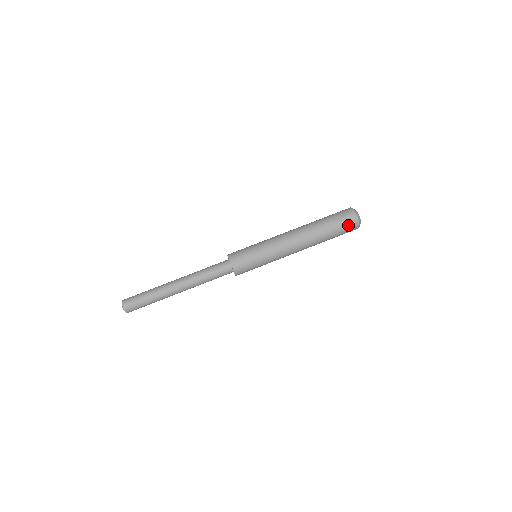
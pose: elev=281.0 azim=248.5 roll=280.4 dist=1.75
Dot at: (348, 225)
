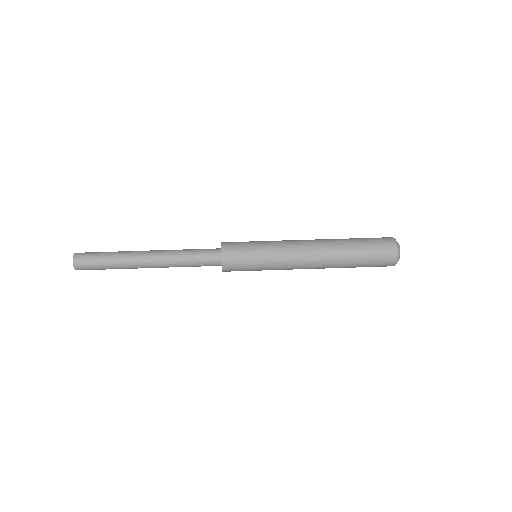
Dot at: (382, 247)
